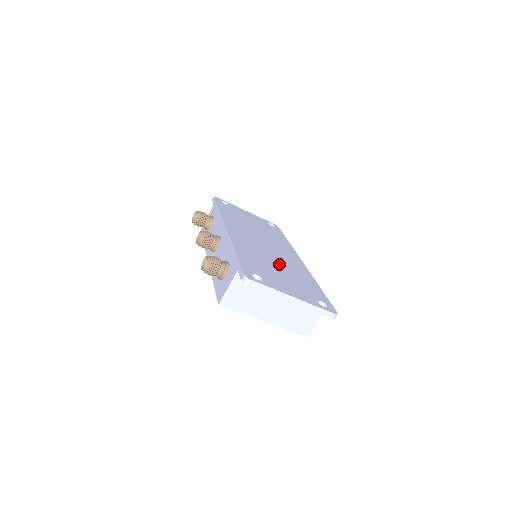
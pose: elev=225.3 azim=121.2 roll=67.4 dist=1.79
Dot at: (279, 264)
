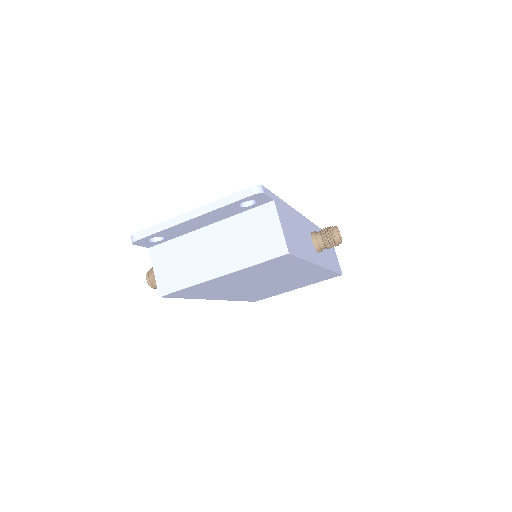
Dot at: occluded
